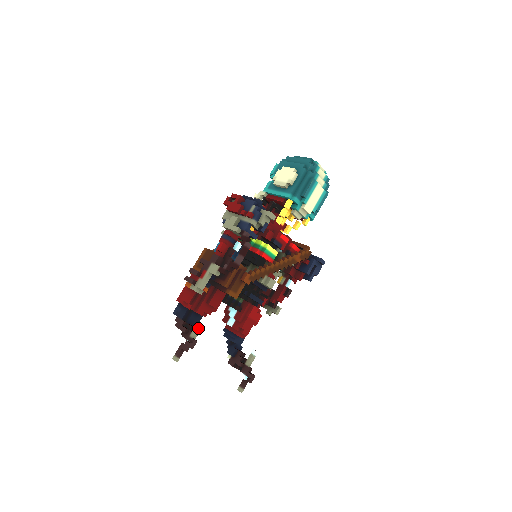
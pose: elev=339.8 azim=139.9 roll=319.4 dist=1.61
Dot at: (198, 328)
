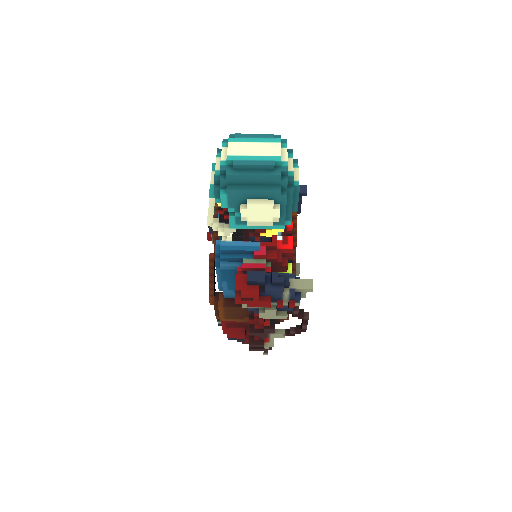
Dot at: occluded
